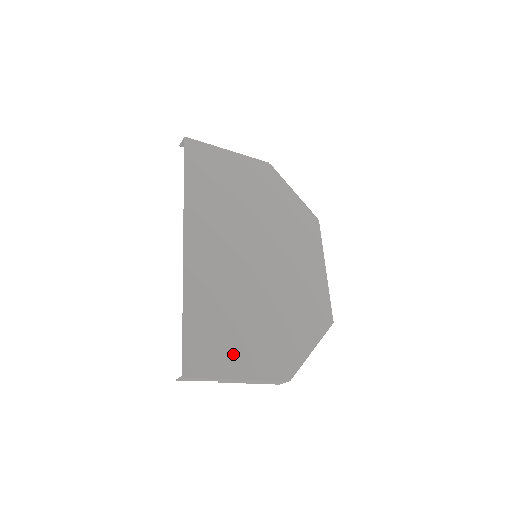
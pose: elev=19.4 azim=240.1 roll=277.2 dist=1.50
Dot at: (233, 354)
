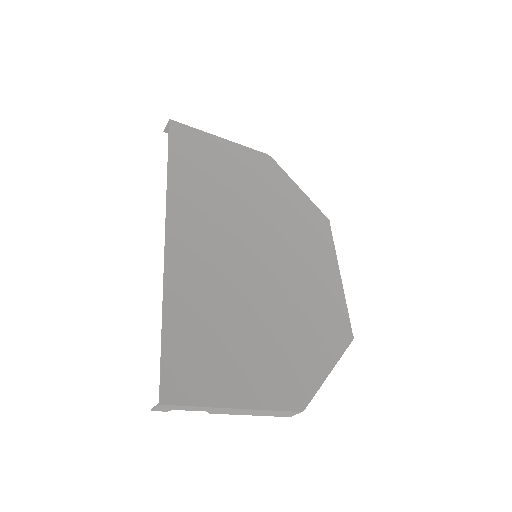
Dot at: (228, 375)
